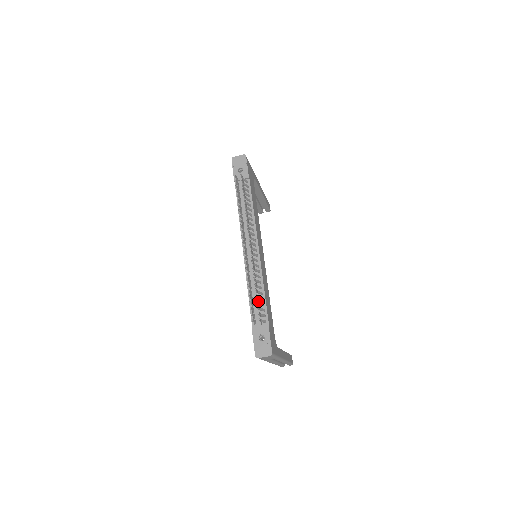
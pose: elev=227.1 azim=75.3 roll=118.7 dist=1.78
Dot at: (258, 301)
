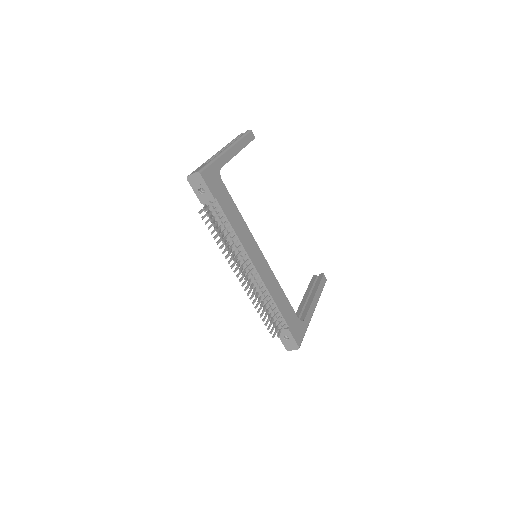
Dot at: (272, 319)
